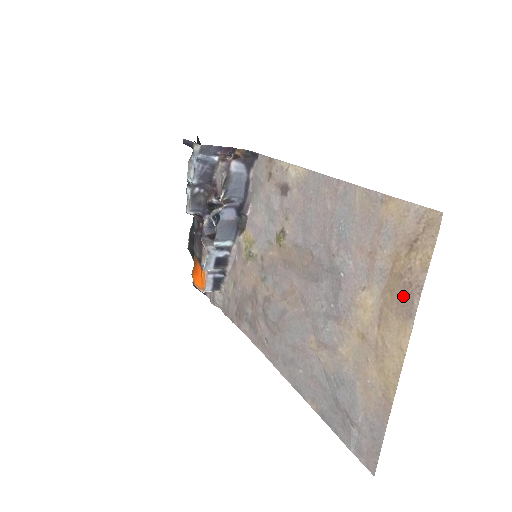
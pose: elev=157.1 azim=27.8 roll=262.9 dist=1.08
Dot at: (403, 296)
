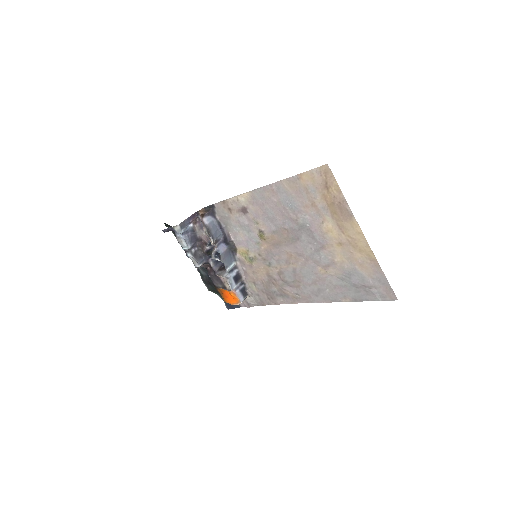
Dot at: (341, 210)
